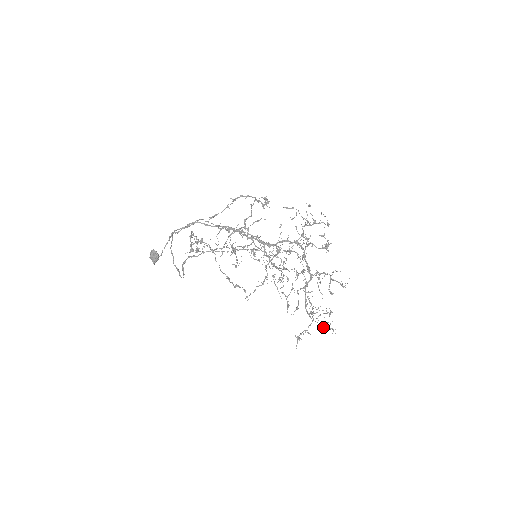
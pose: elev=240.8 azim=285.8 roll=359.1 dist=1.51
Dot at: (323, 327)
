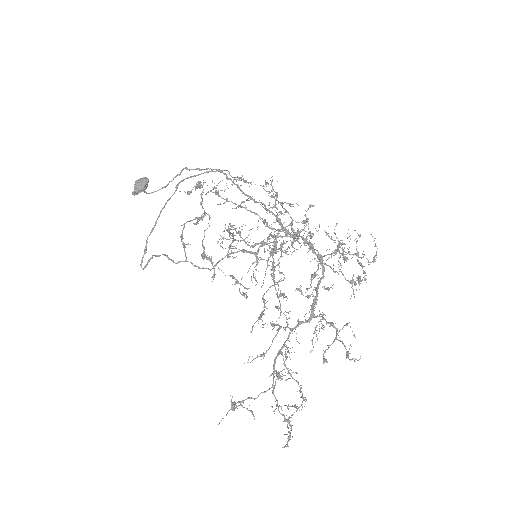
Dot at: occluded
